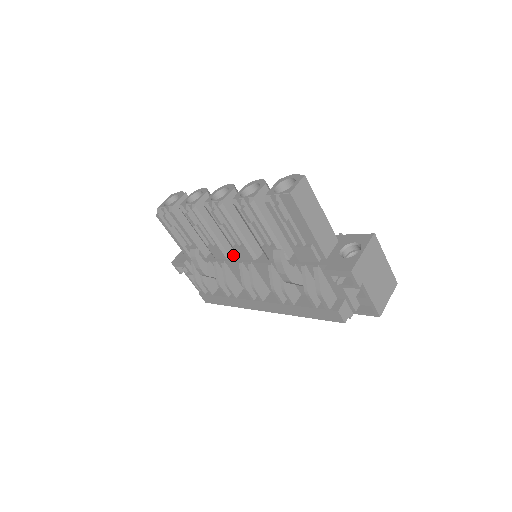
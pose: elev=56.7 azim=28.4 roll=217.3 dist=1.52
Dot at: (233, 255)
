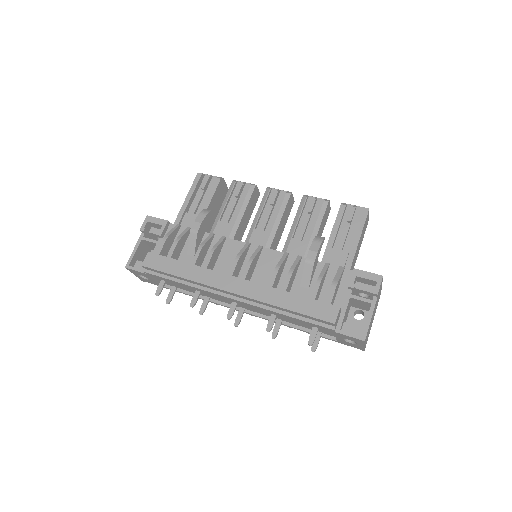
Dot at: occluded
